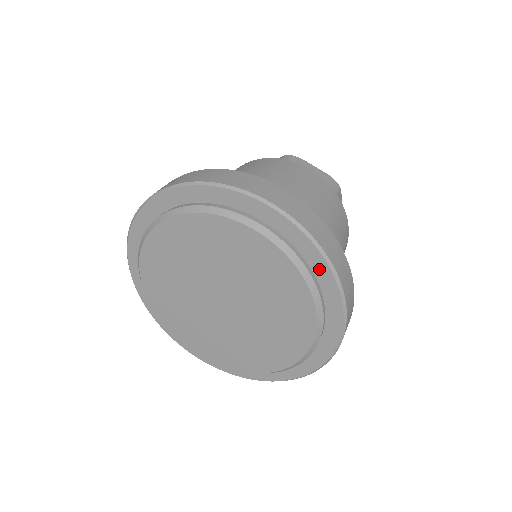
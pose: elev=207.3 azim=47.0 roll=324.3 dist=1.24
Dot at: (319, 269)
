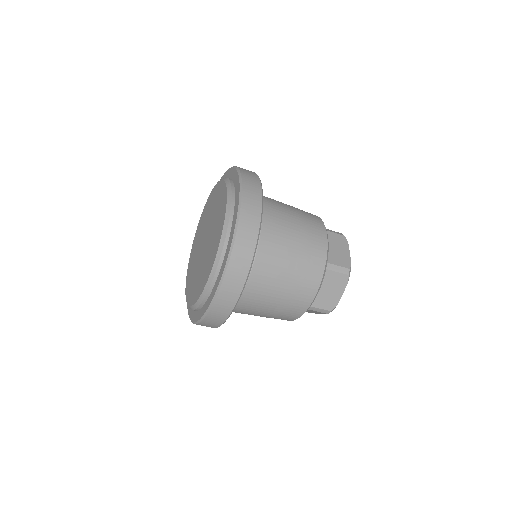
Dot at: (235, 178)
